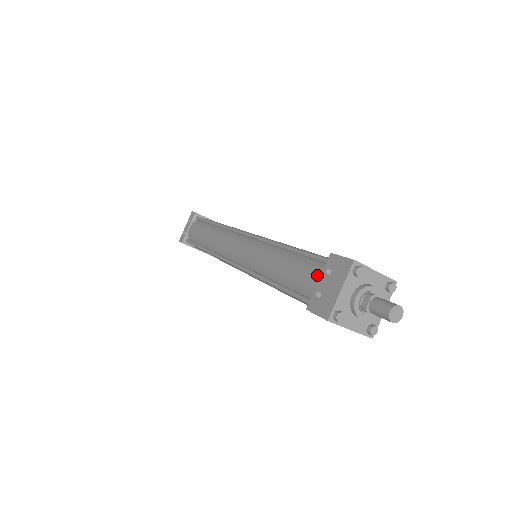
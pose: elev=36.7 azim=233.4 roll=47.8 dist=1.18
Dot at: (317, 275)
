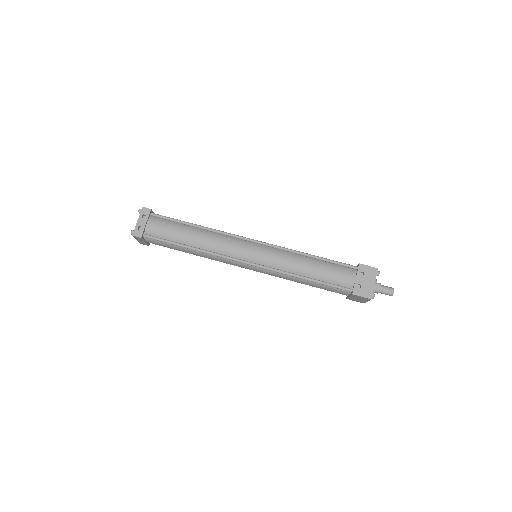
Dot at: (352, 275)
